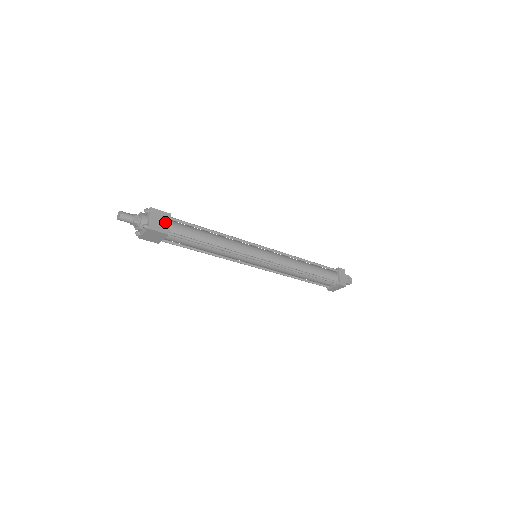
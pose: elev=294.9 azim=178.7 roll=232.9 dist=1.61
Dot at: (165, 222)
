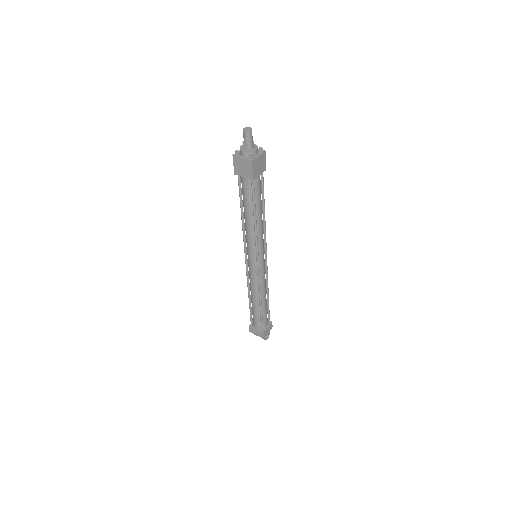
Dot at: (260, 170)
